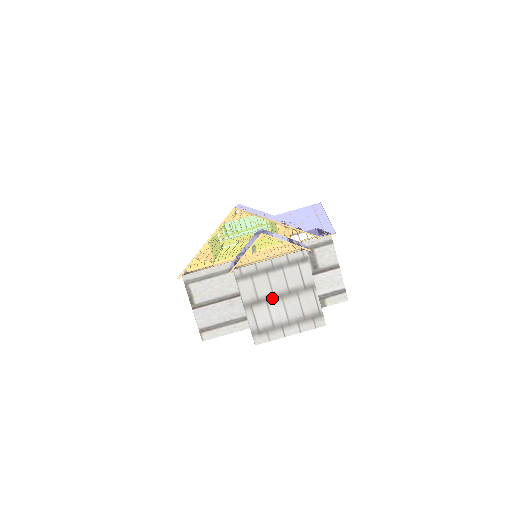
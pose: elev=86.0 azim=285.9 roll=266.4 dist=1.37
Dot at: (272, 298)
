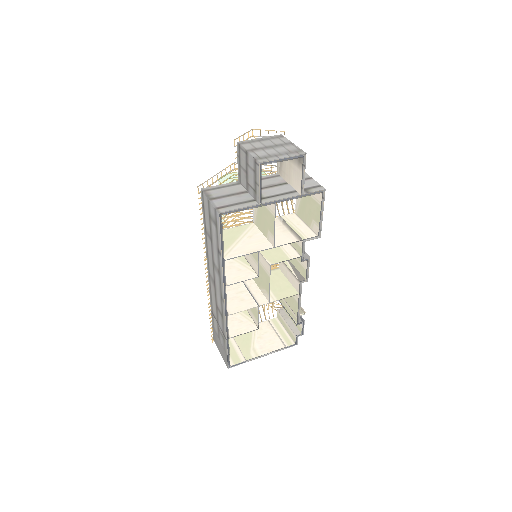
Dot at: (265, 148)
